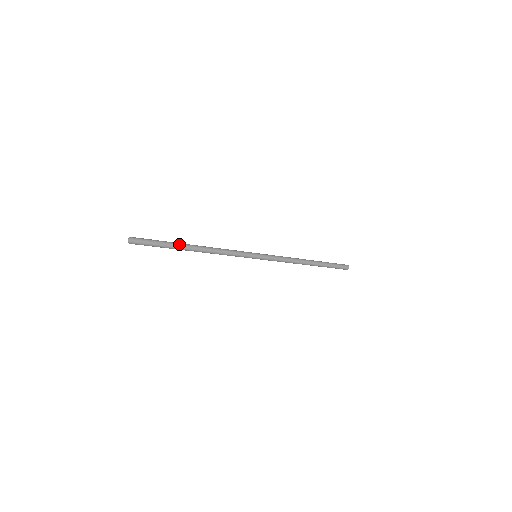
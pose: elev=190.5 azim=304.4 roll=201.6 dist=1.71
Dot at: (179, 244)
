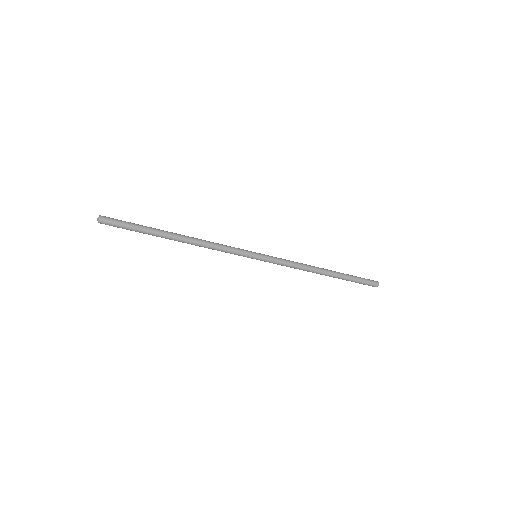
Dot at: (159, 231)
